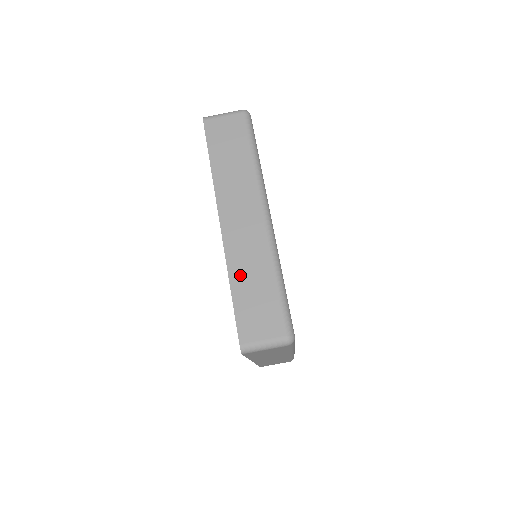
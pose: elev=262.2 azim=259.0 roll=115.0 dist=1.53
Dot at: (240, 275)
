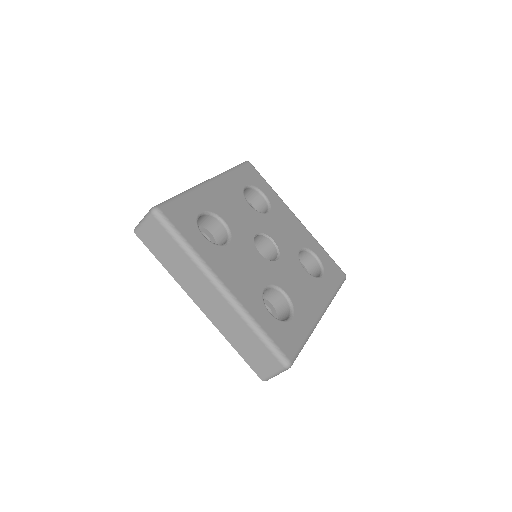
Dot at: (233, 337)
